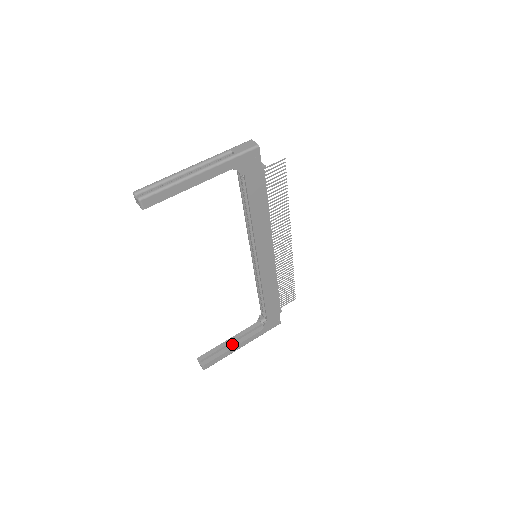
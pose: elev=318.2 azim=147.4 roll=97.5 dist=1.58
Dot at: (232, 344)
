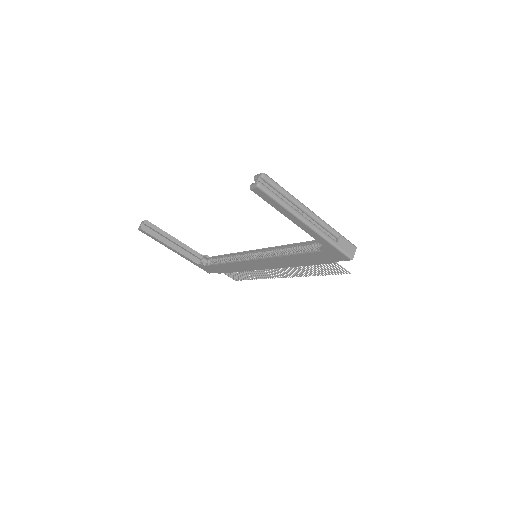
Dot at: (172, 244)
